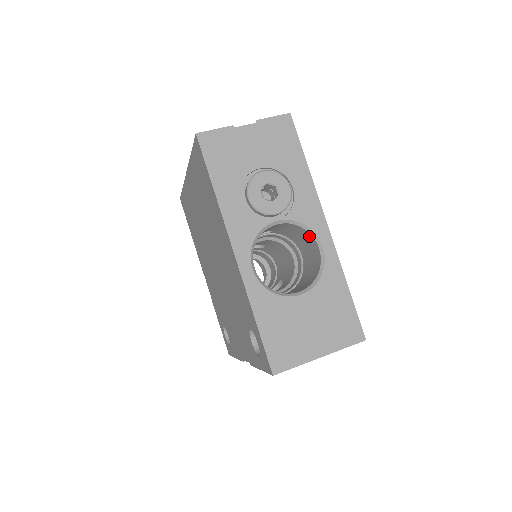
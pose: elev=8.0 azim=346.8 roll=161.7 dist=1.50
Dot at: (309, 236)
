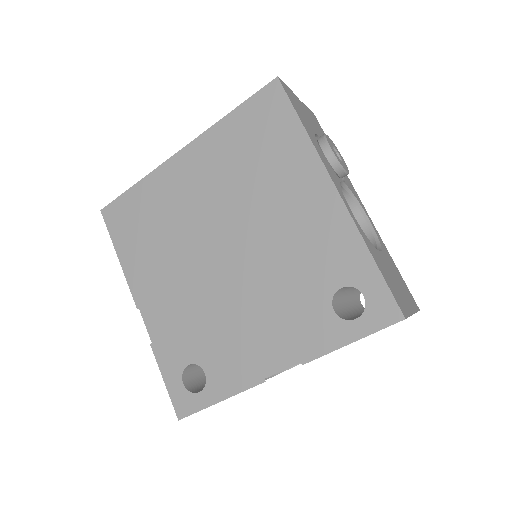
Dot at: (353, 211)
